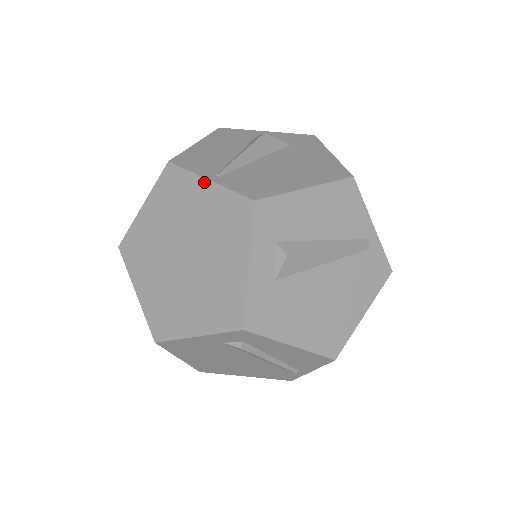
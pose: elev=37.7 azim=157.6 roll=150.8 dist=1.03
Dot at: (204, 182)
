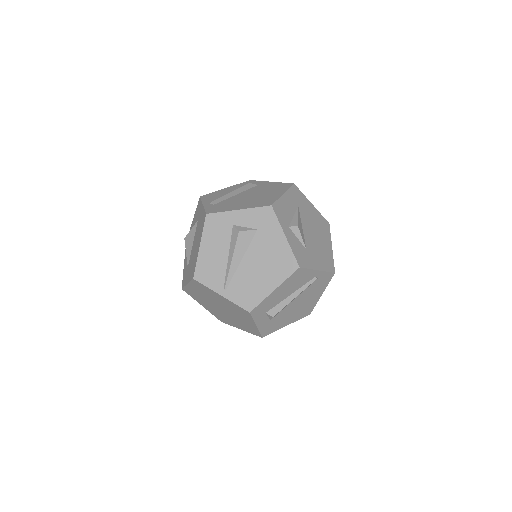
Dot at: (219, 295)
